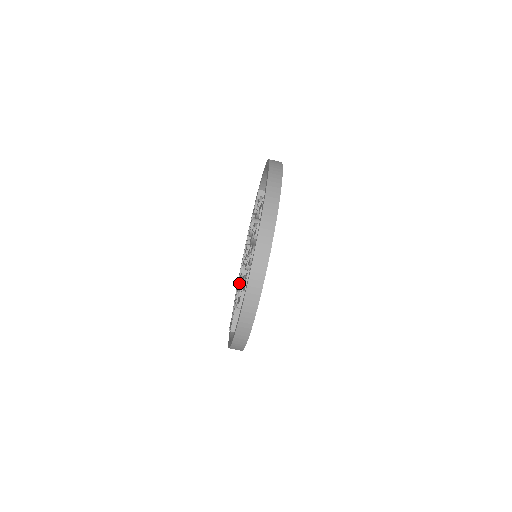
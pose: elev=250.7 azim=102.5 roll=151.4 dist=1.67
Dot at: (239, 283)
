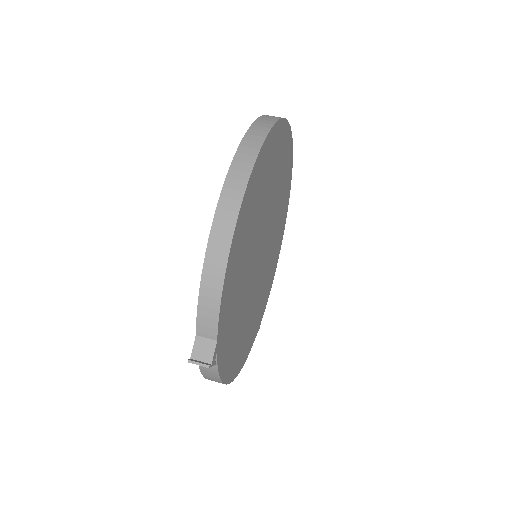
Dot at: occluded
